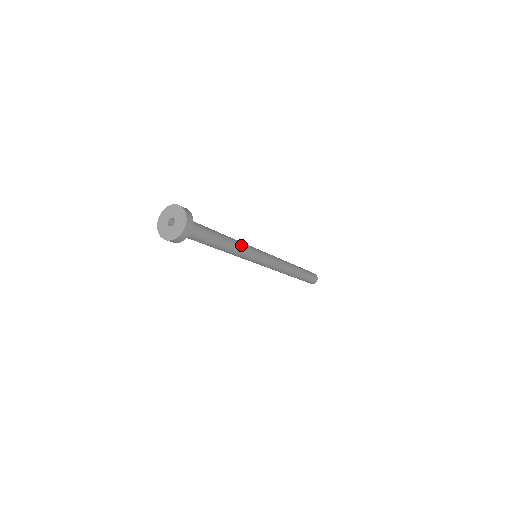
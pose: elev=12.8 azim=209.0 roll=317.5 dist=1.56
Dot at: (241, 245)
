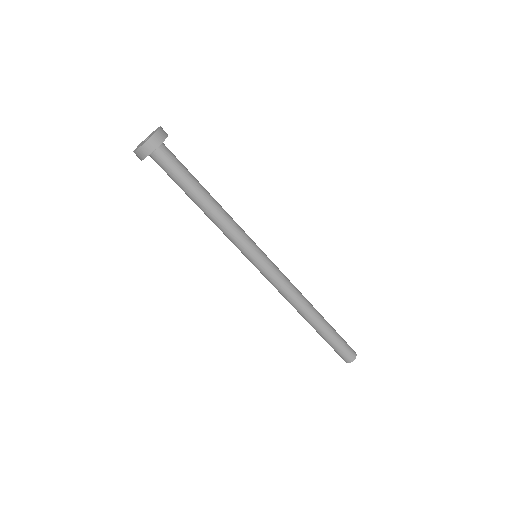
Dot at: (231, 220)
